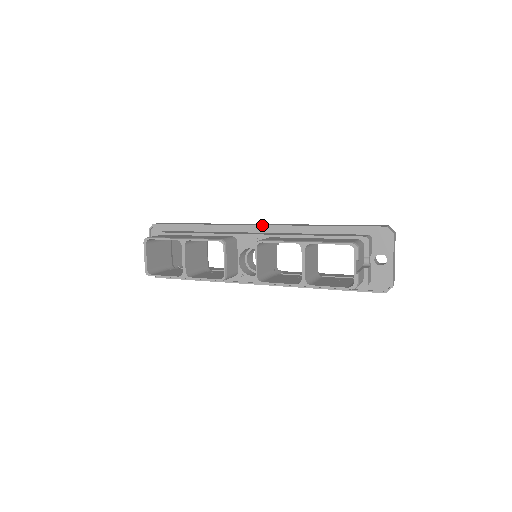
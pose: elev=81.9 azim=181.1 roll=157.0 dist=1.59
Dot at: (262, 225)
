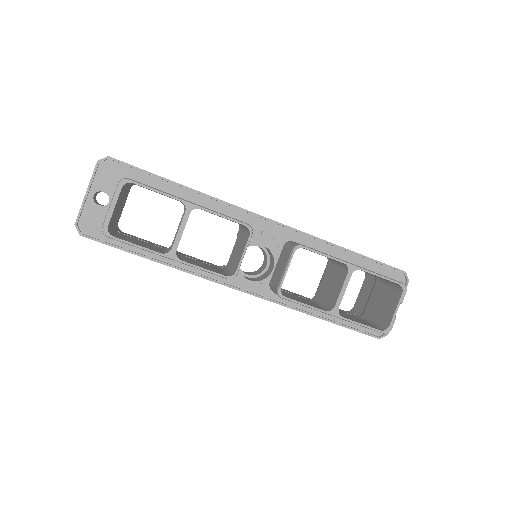
Dot at: (275, 221)
